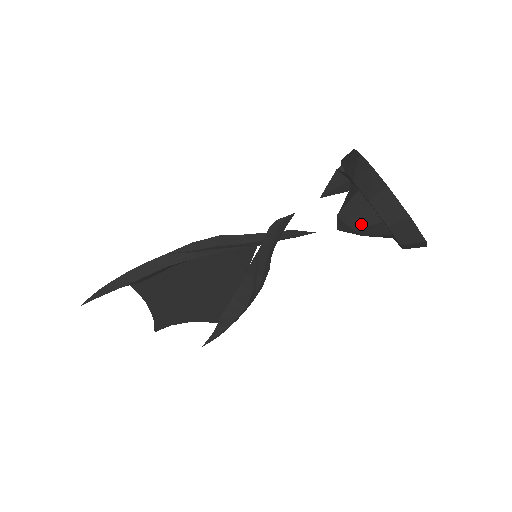
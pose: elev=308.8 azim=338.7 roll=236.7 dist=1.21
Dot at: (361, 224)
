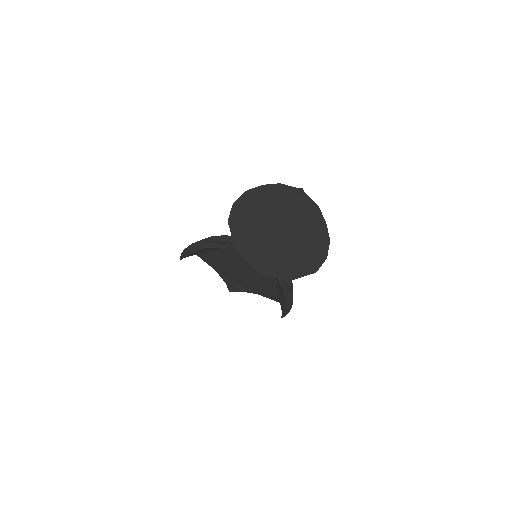
Dot at: occluded
